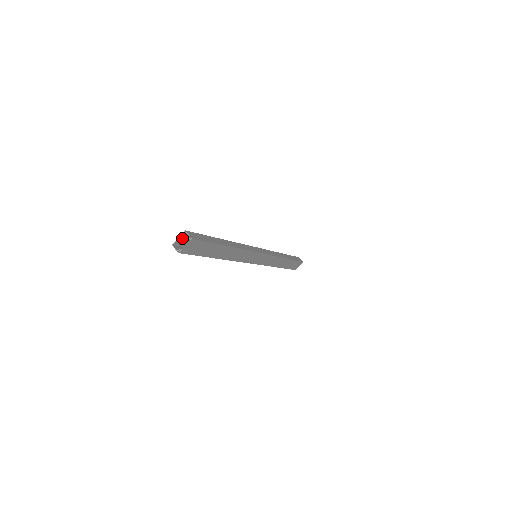
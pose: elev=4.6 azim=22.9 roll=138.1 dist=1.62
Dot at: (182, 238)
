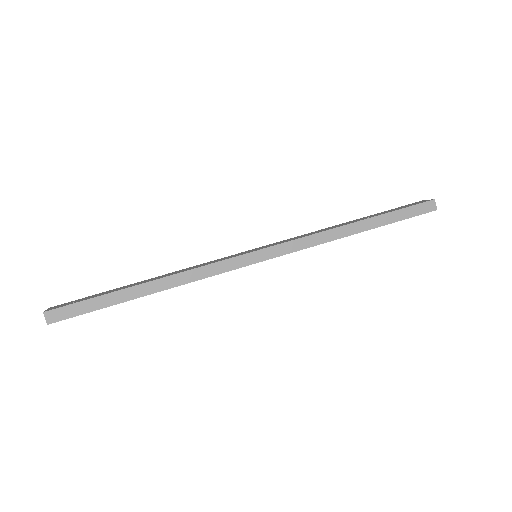
Dot at: occluded
